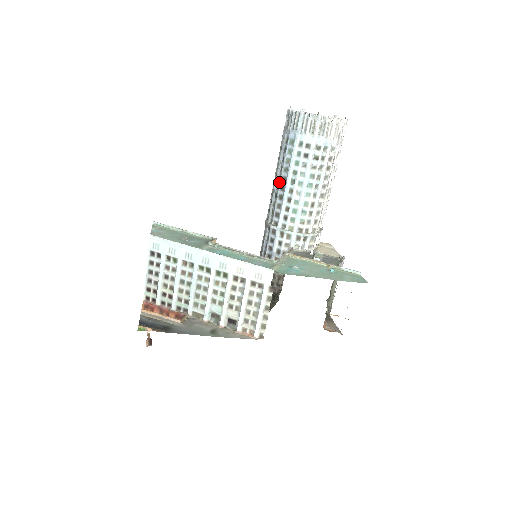
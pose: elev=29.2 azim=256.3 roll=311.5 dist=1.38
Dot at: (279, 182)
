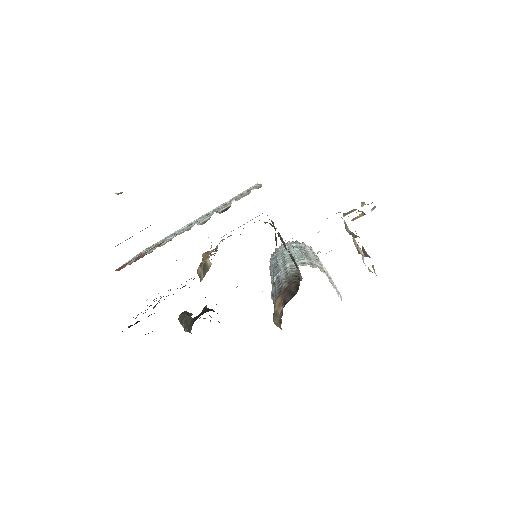
Dot at: occluded
